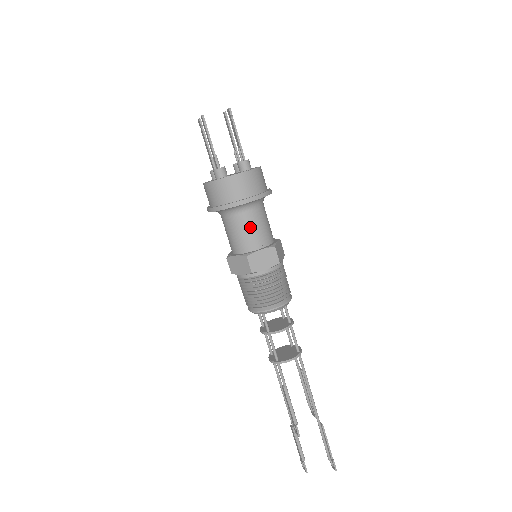
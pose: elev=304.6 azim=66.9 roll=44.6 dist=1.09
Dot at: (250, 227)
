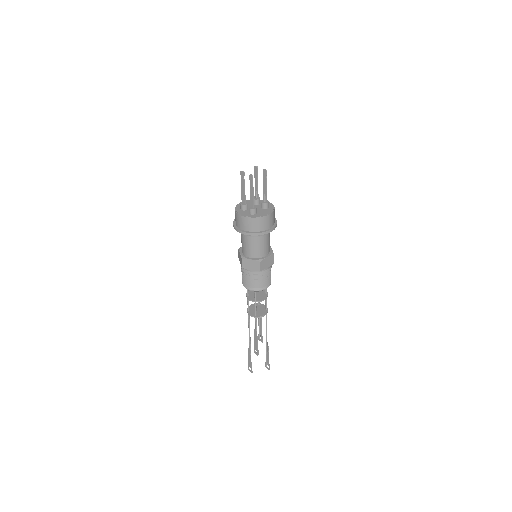
Dot at: (264, 244)
